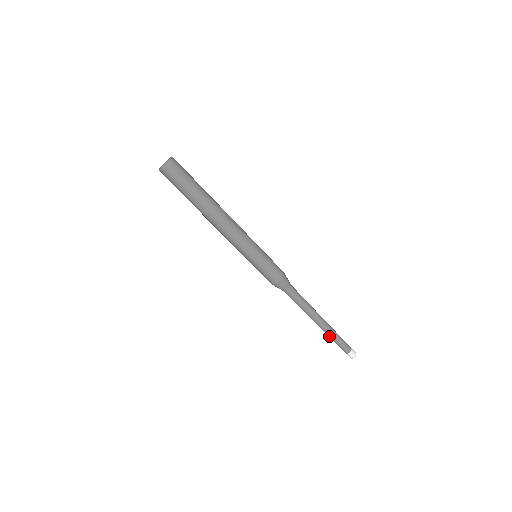
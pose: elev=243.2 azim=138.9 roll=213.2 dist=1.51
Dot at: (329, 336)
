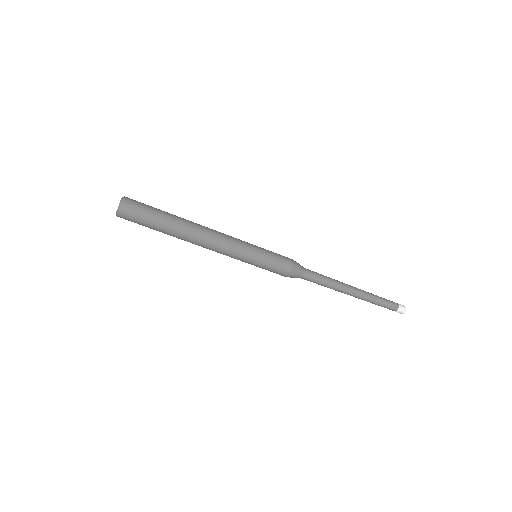
Dot at: occluded
